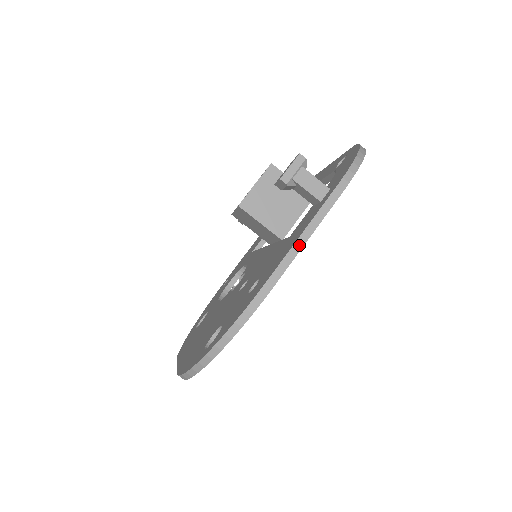
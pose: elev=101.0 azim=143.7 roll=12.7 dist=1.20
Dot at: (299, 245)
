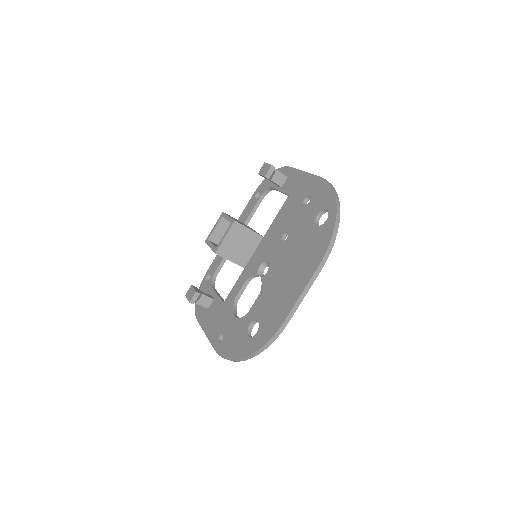
Dot at: occluded
